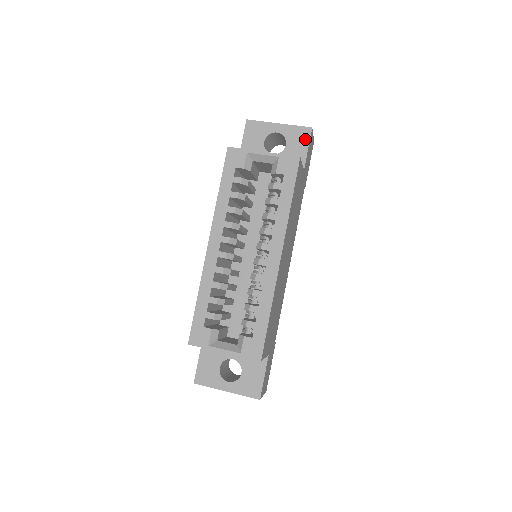
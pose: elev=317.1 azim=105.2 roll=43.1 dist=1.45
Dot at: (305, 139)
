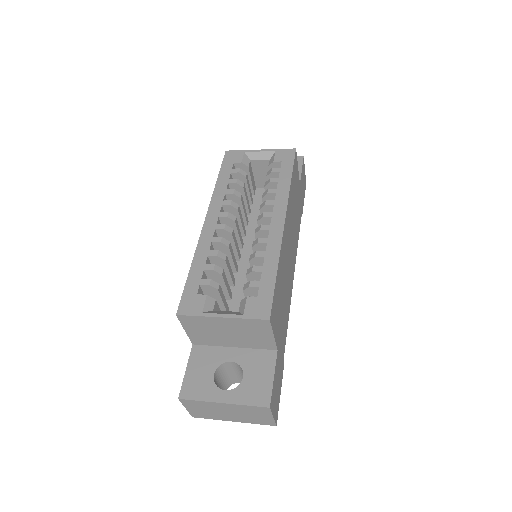
Dot at: (298, 164)
